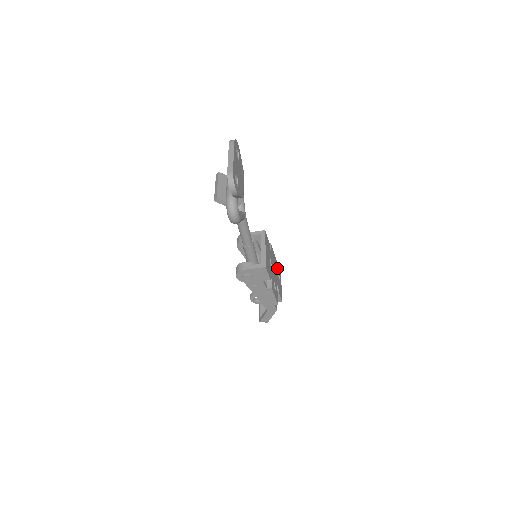
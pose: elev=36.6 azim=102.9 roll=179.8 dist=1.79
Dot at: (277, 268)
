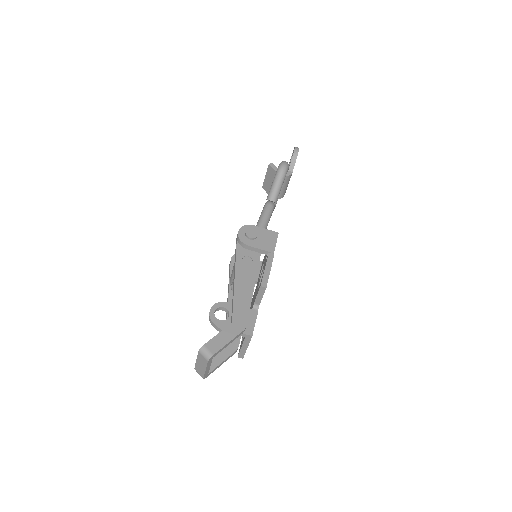
Dot at: occluded
